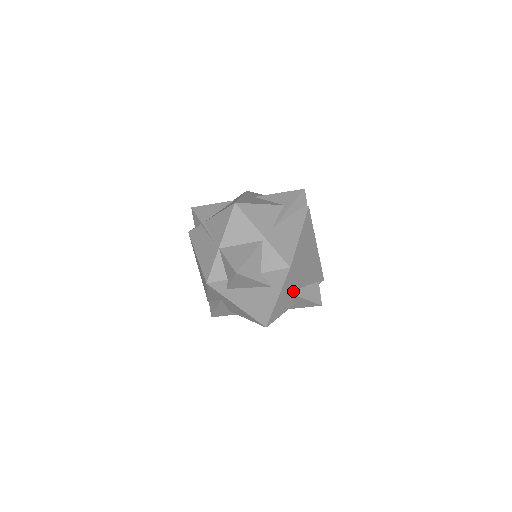
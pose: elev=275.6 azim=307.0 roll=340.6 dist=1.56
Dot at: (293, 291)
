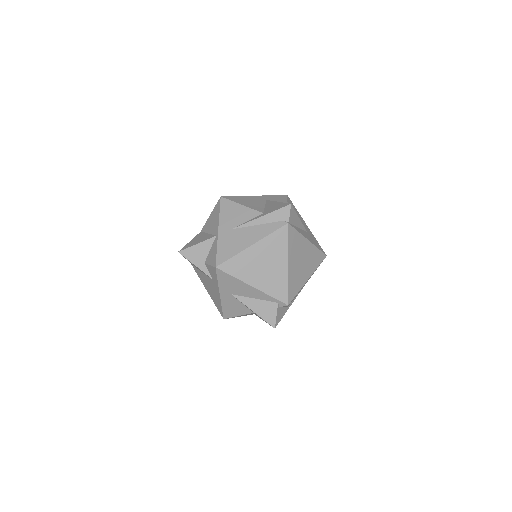
Dot at: (239, 296)
